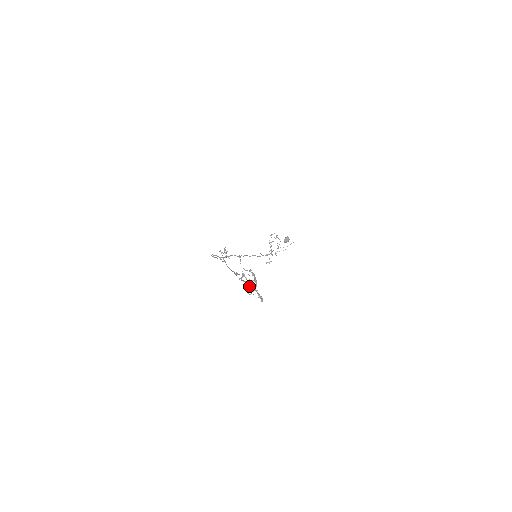
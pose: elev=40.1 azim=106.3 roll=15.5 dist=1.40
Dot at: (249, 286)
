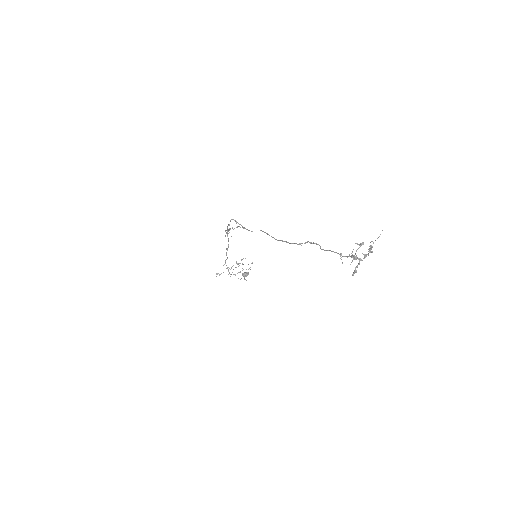
Dot at: (344, 256)
